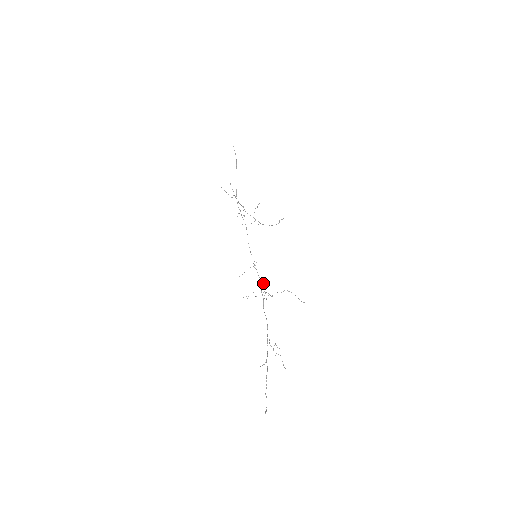
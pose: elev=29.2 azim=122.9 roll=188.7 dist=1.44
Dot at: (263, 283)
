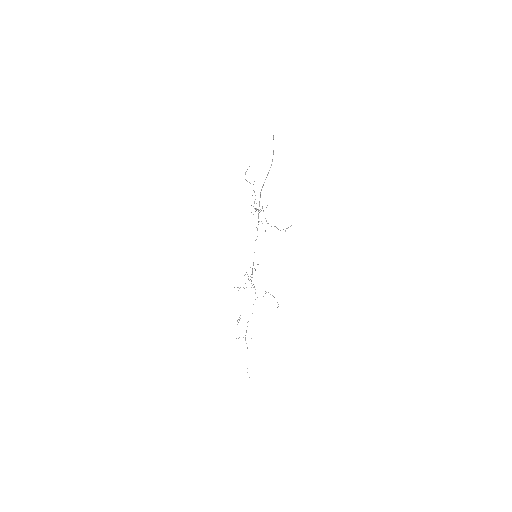
Dot at: occluded
